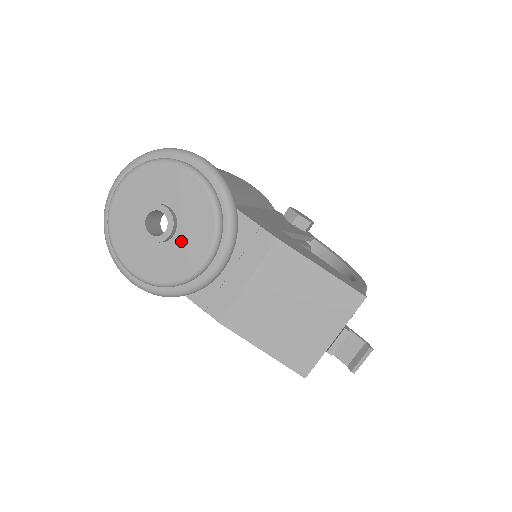
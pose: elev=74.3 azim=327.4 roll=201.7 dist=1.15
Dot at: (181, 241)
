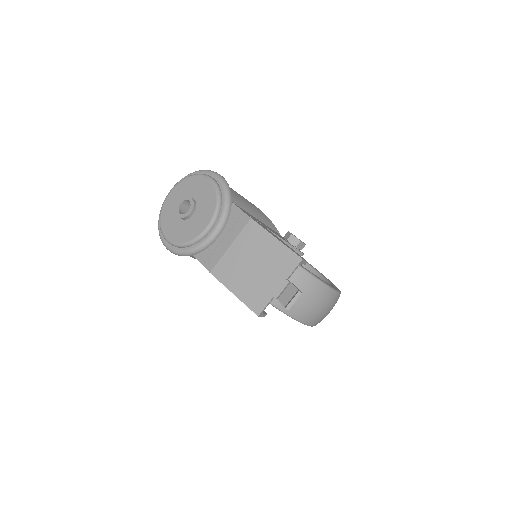
Dot at: (196, 218)
